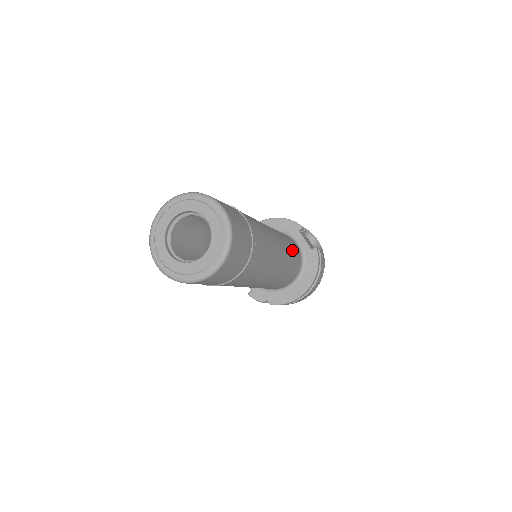
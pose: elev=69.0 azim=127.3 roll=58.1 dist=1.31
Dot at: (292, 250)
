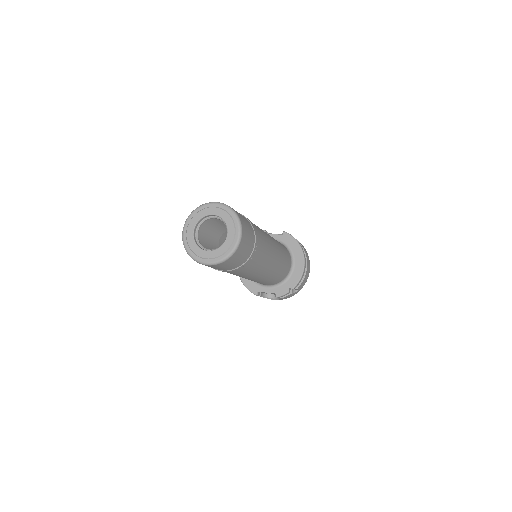
Dot at: occluded
